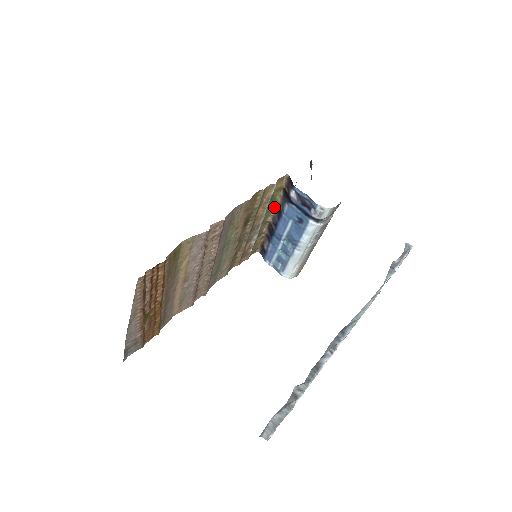
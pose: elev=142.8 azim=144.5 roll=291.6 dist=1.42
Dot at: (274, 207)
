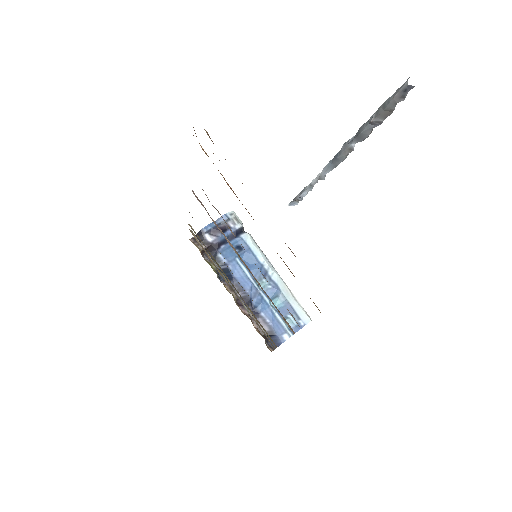
Dot at: occluded
